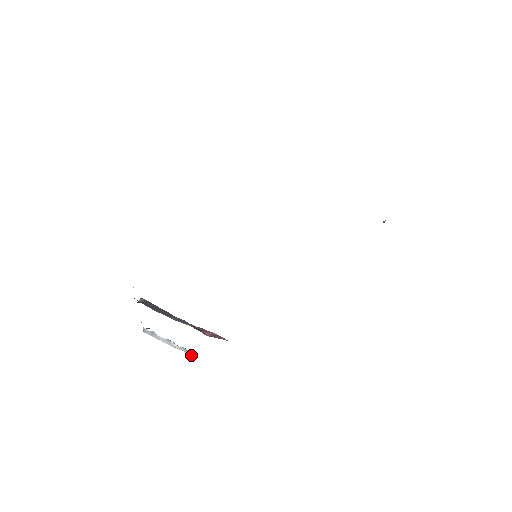
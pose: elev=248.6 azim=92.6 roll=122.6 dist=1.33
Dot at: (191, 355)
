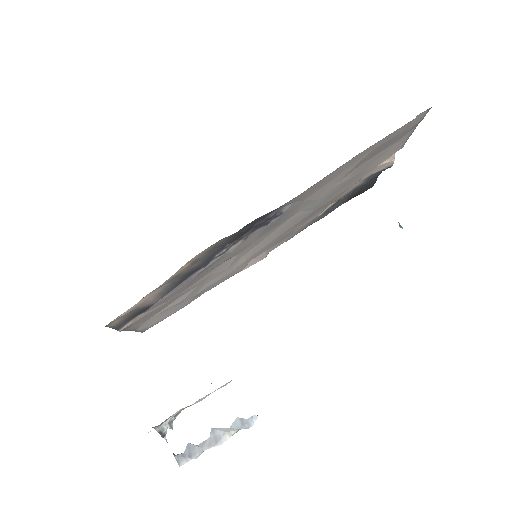
Dot at: (253, 421)
